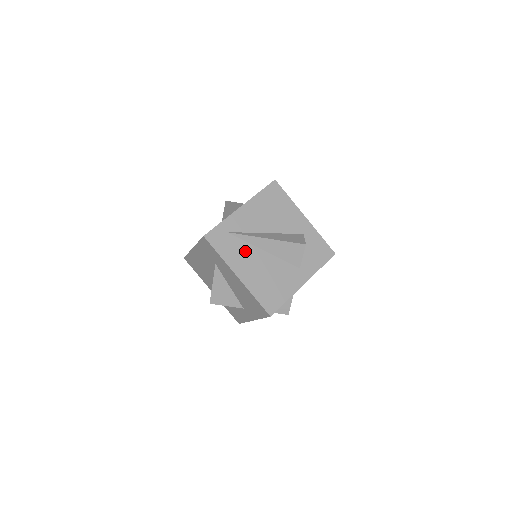
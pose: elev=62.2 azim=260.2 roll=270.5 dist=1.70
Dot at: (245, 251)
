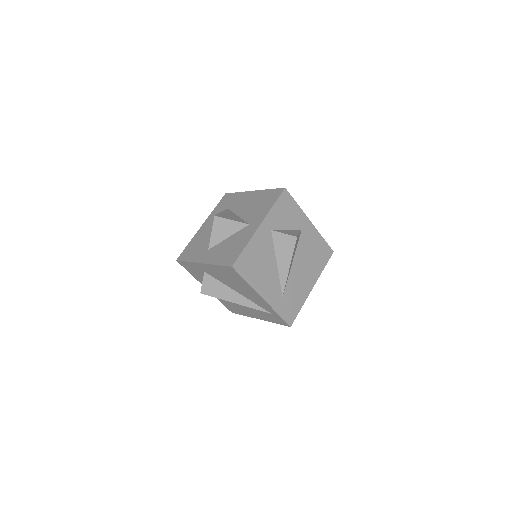
Dot at: occluded
